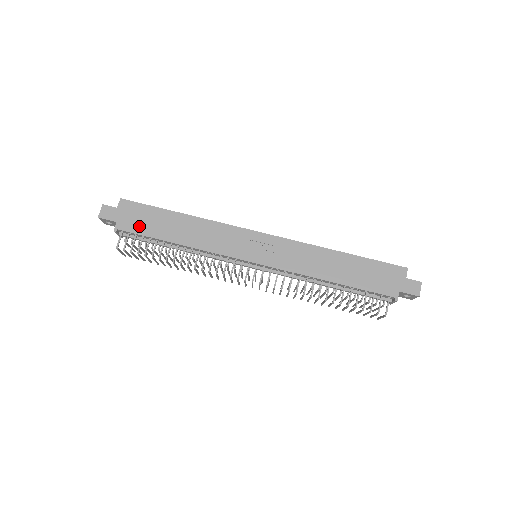
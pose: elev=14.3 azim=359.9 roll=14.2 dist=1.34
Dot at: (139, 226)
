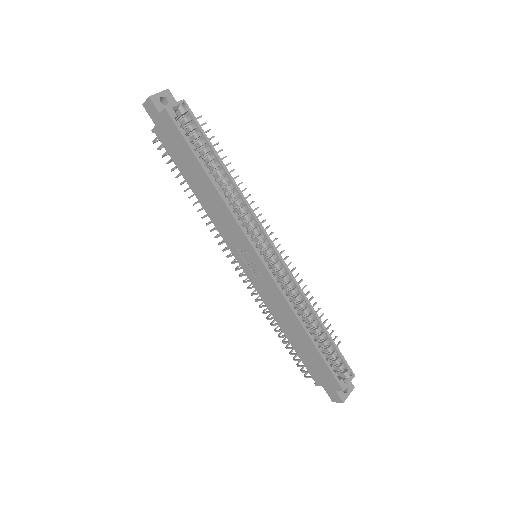
Dot at: (171, 149)
